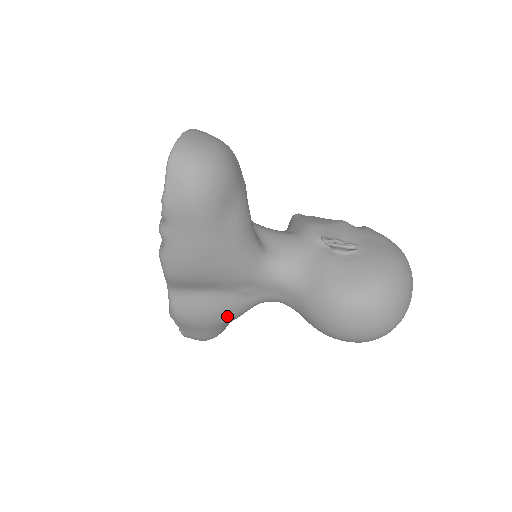
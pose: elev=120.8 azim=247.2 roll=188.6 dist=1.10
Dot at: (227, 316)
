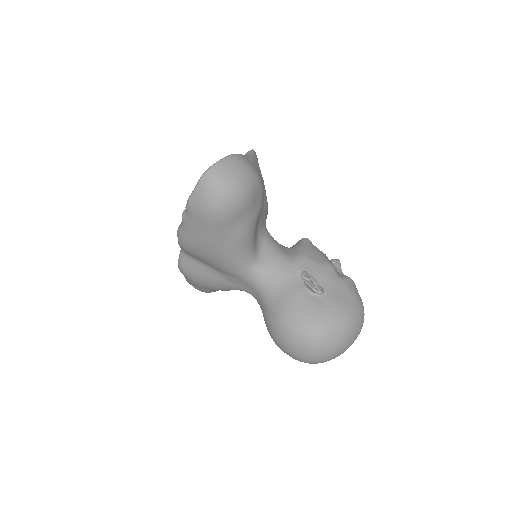
Dot at: (216, 287)
